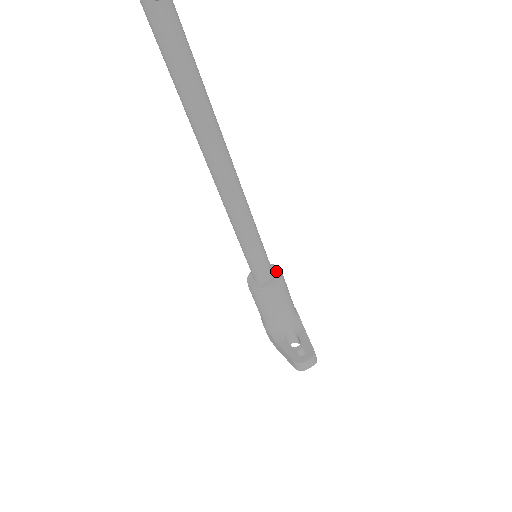
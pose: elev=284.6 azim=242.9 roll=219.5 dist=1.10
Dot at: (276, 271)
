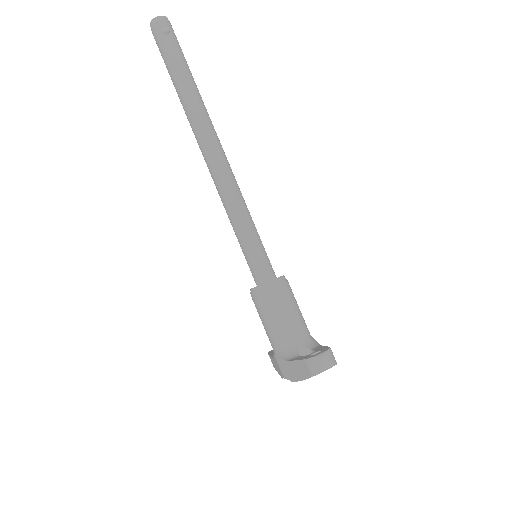
Dot at: occluded
